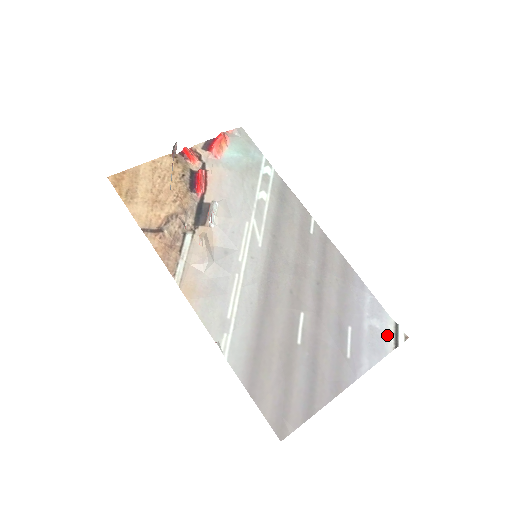
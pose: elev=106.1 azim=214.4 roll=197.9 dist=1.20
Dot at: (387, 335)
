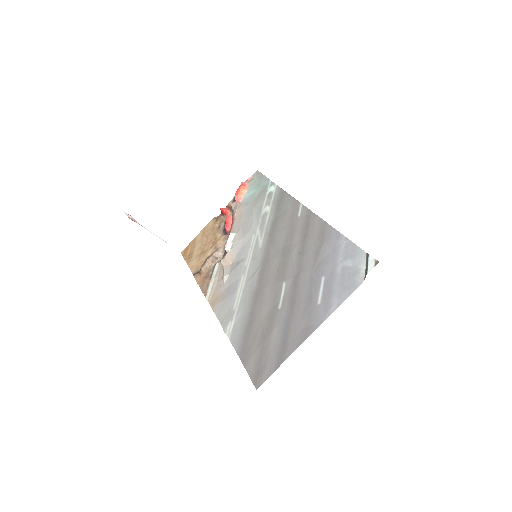
Dot at: (359, 269)
